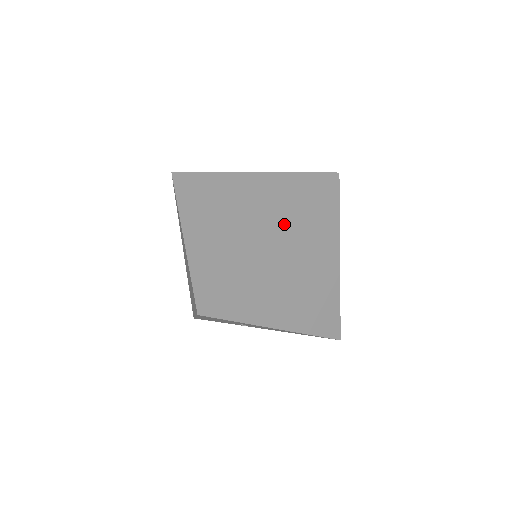
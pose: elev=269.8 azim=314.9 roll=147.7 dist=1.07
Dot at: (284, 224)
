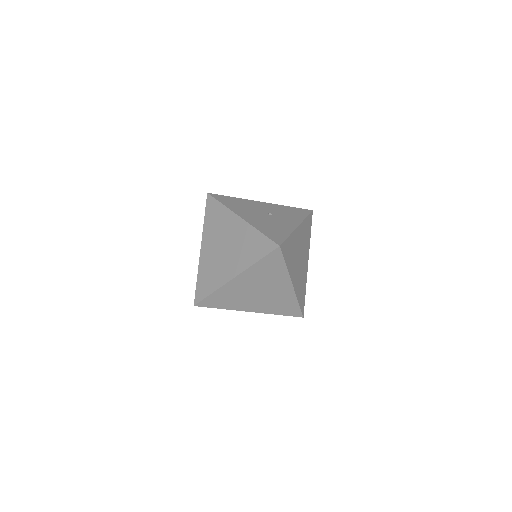
Dot at: (242, 270)
